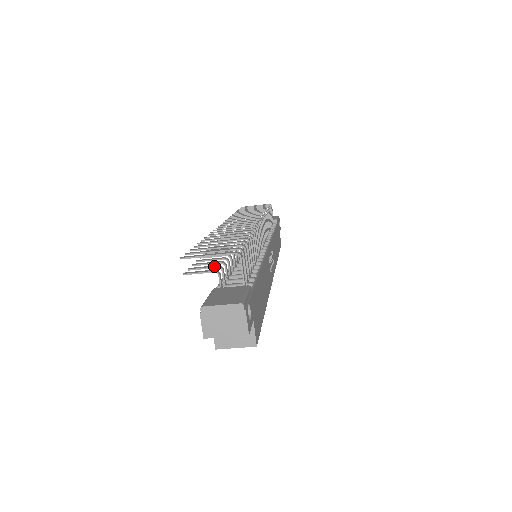
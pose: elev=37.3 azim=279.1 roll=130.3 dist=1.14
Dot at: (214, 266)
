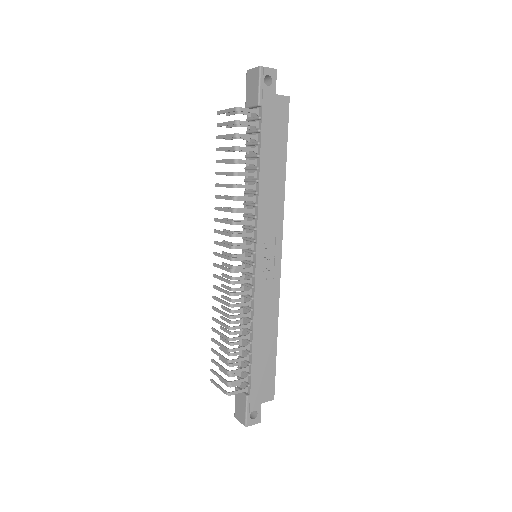
Dot at: (227, 375)
